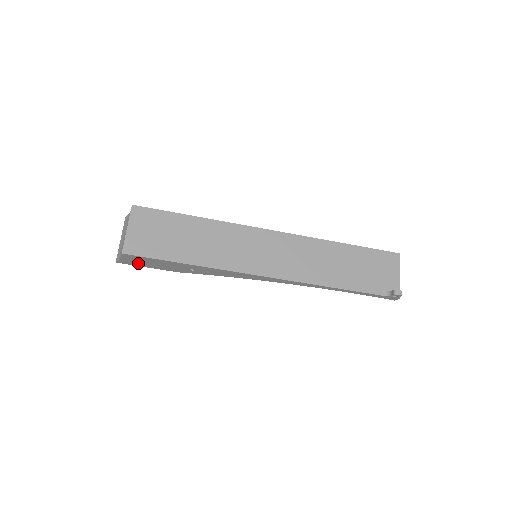
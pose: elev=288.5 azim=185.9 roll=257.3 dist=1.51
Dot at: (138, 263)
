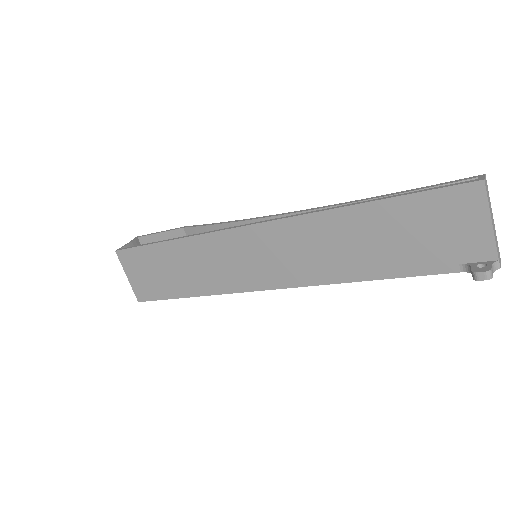
Dot at: occluded
